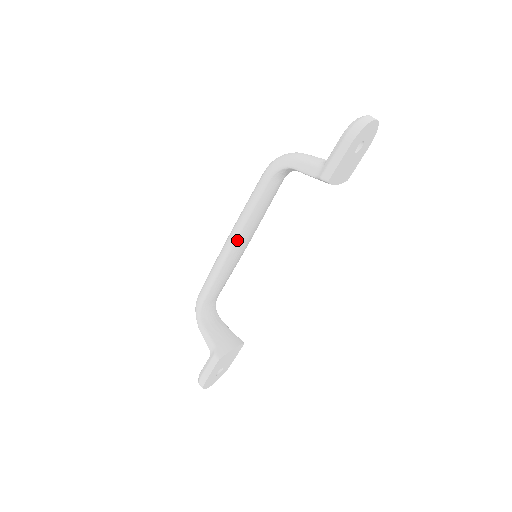
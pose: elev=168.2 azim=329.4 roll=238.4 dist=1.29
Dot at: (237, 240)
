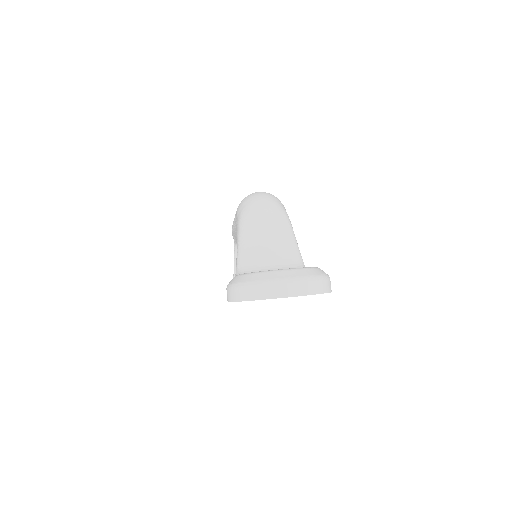
Dot at: (236, 232)
